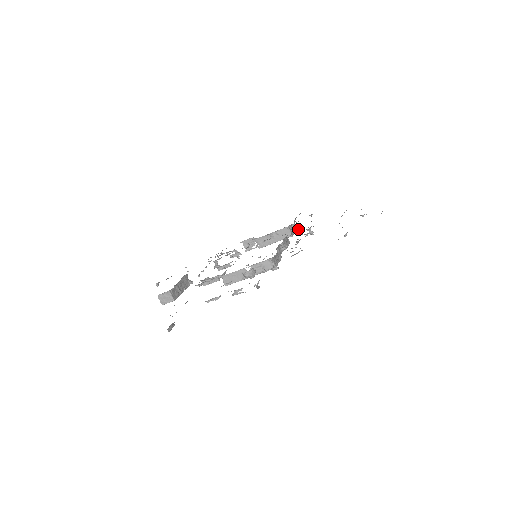
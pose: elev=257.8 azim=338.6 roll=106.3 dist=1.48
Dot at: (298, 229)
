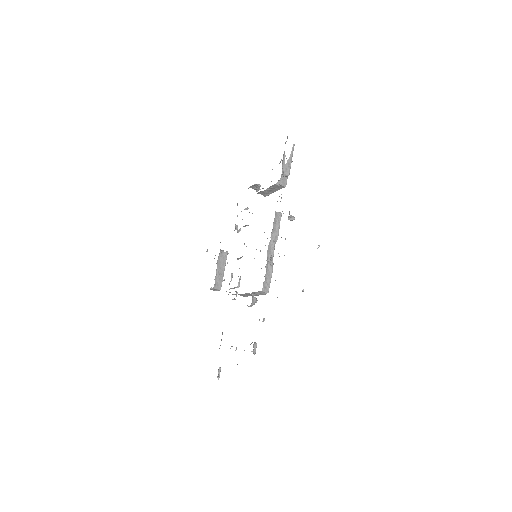
Dot at: (290, 165)
